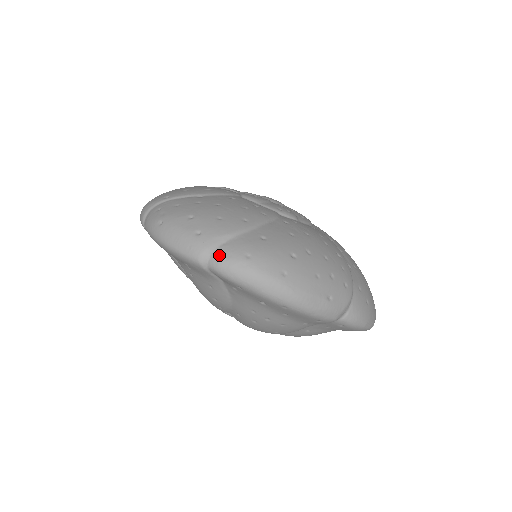
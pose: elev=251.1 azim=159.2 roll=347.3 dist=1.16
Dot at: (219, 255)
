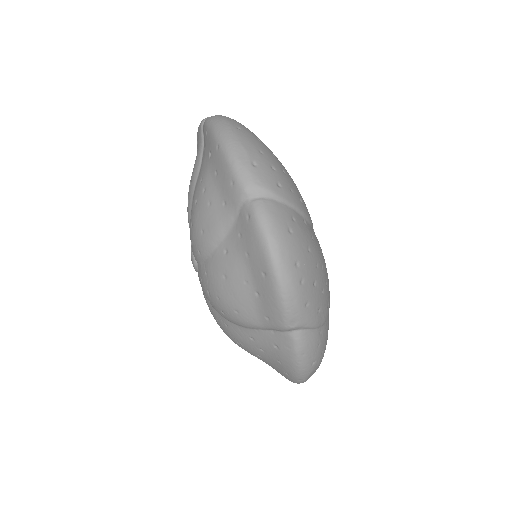
Dot at: occluded
